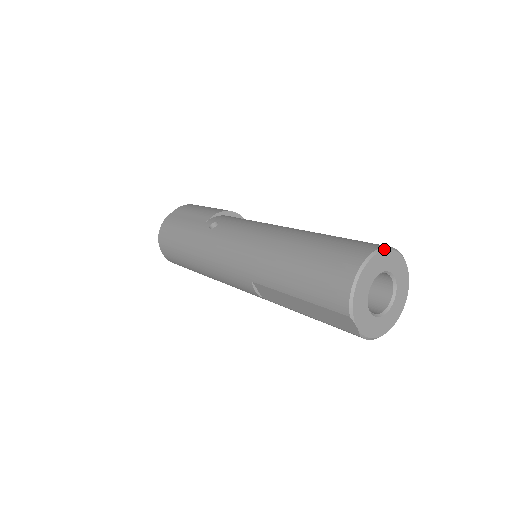
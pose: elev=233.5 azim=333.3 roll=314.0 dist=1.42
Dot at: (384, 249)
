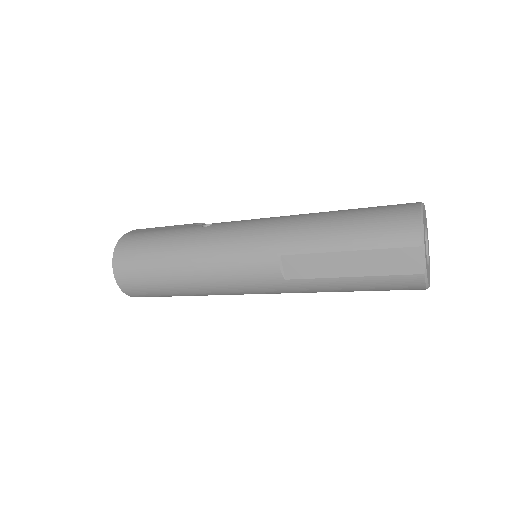
Dot at: (424, 205)
